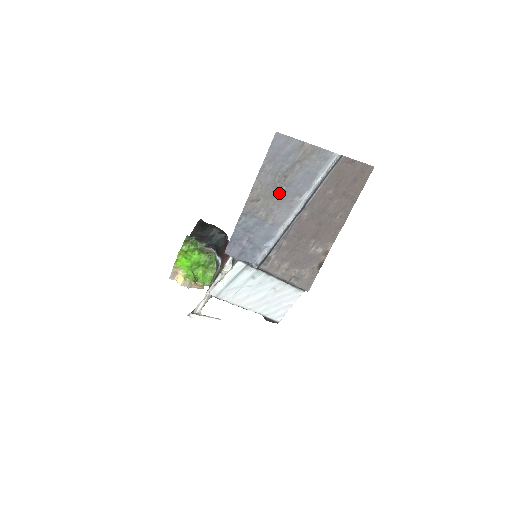
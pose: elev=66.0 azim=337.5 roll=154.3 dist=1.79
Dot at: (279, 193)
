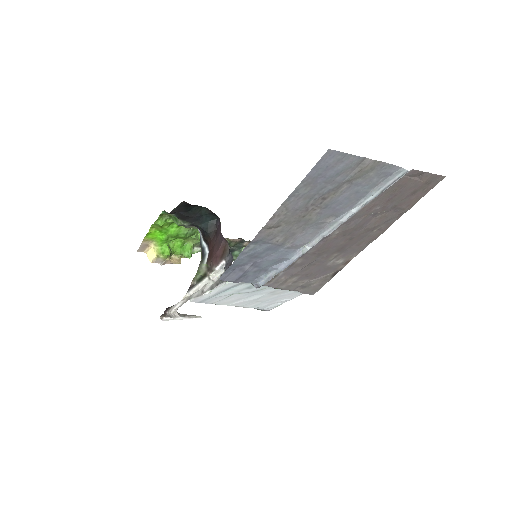
Dot at: (309, 216)
